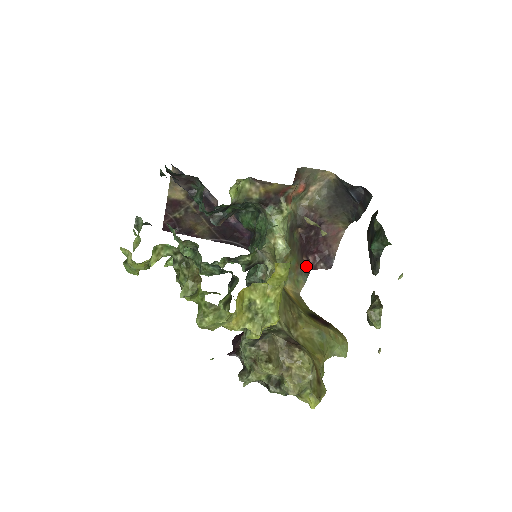
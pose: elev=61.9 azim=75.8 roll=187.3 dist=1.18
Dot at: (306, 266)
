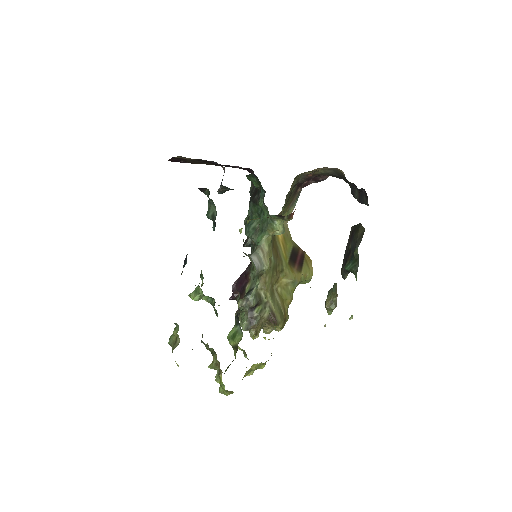
Dot at: (299, 191)
